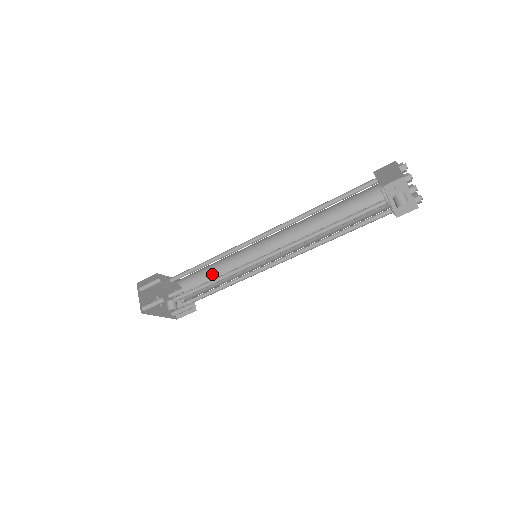
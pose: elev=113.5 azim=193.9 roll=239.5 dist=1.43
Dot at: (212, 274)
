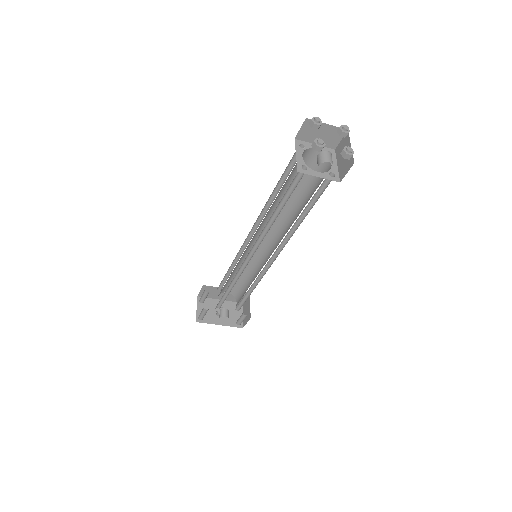
Dot at: (246, 280)
